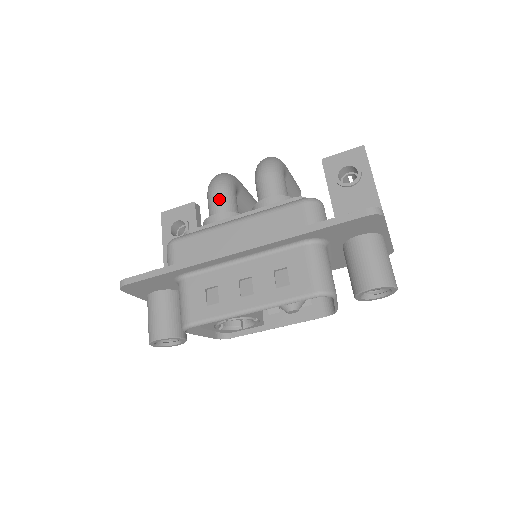
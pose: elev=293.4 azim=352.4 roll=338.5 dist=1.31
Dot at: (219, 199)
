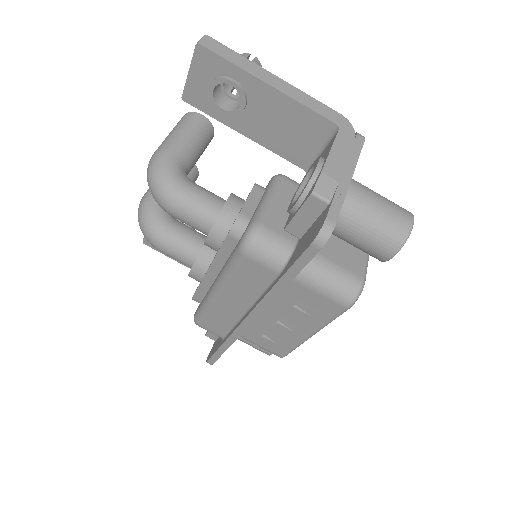
Dot at: (173, 254)
